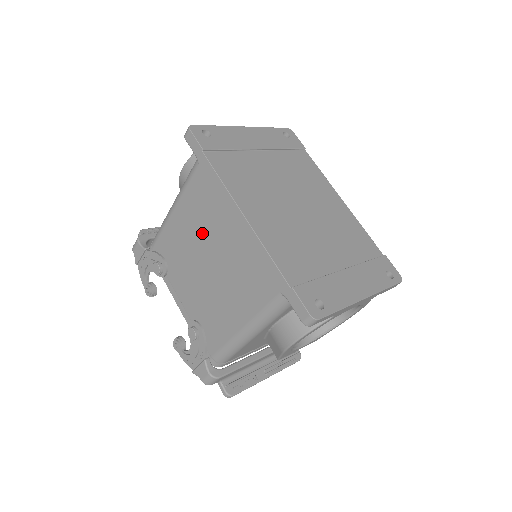
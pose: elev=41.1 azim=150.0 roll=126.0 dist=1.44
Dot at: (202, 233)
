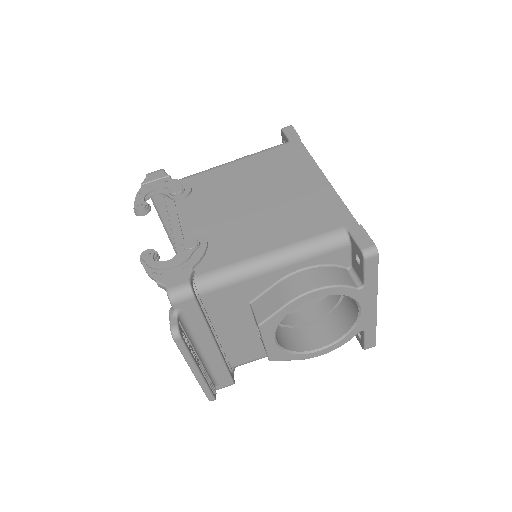
Dot at: (261, 180)
